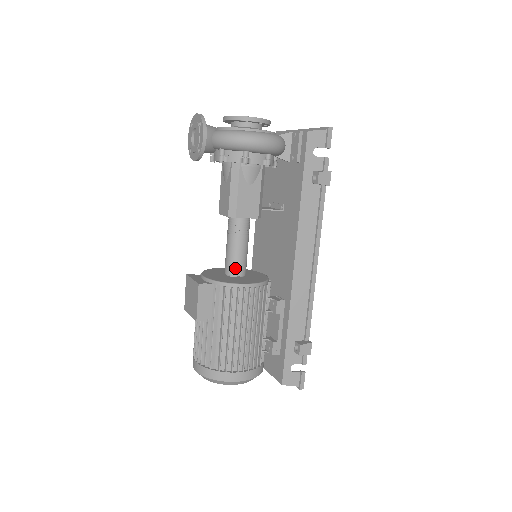
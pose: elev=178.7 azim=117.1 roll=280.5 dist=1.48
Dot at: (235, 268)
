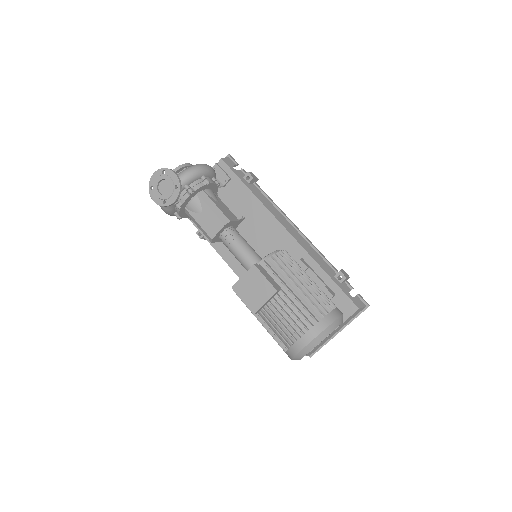
Dot at: (257, 258)
